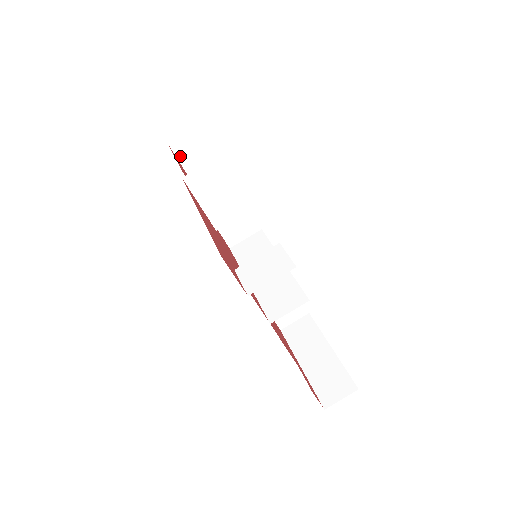
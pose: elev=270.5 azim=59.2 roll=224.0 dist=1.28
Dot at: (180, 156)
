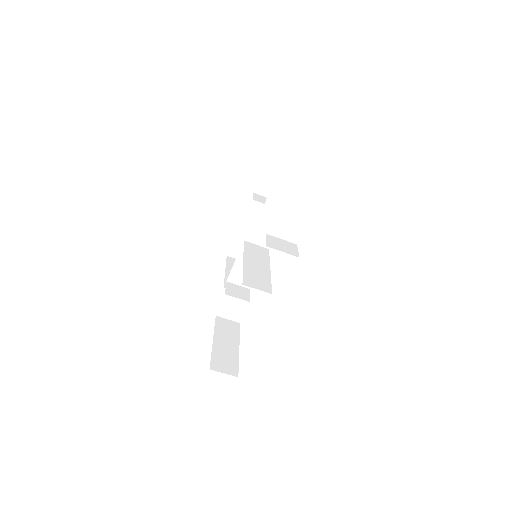
Dot at: (263, 175)
